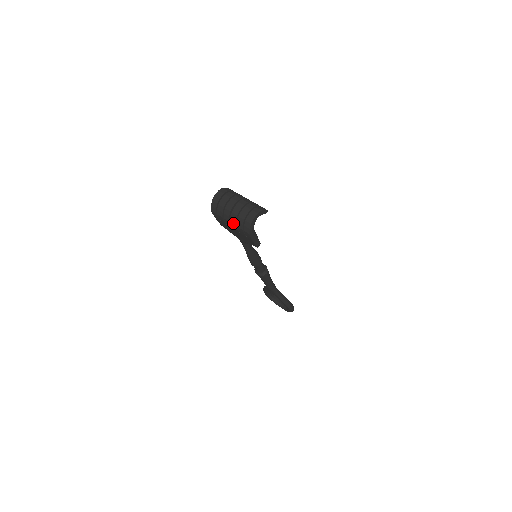
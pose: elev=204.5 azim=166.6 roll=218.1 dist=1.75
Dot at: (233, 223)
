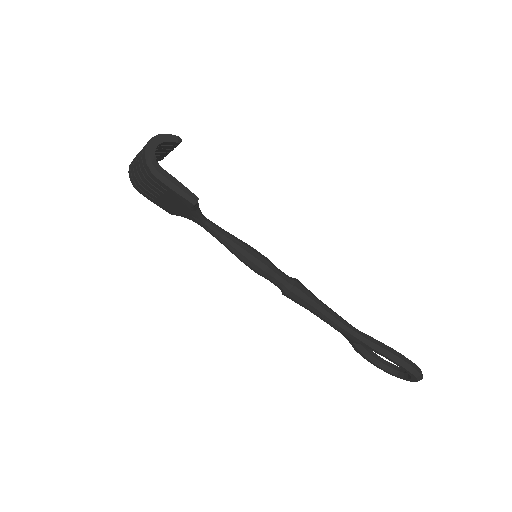
Dot at: (143, 178)
